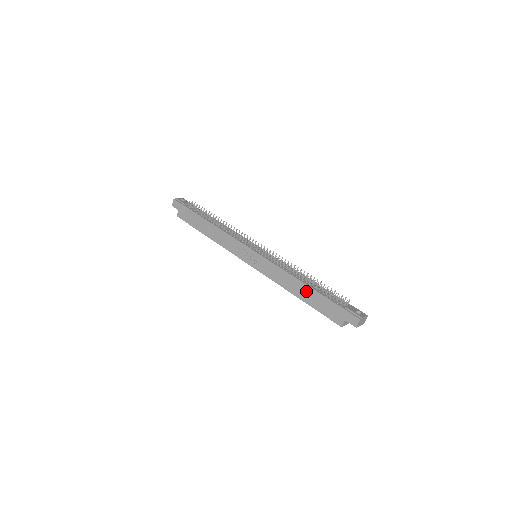
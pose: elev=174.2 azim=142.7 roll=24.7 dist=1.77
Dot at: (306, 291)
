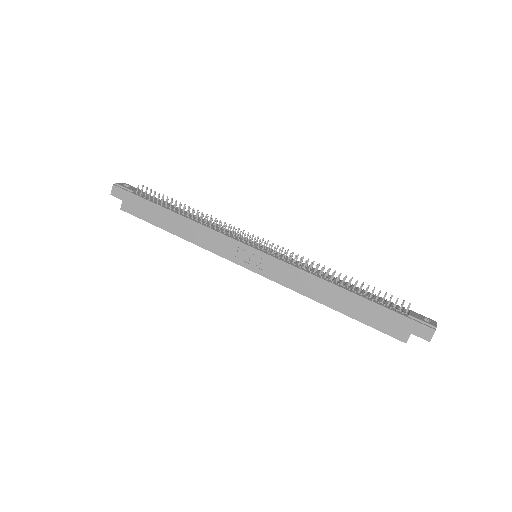
Dot at: (346, 299)
